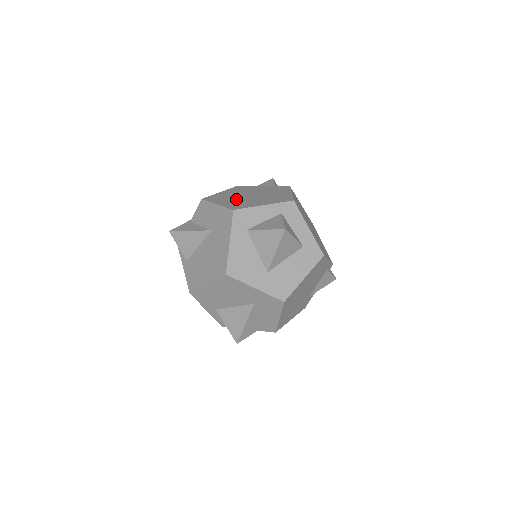
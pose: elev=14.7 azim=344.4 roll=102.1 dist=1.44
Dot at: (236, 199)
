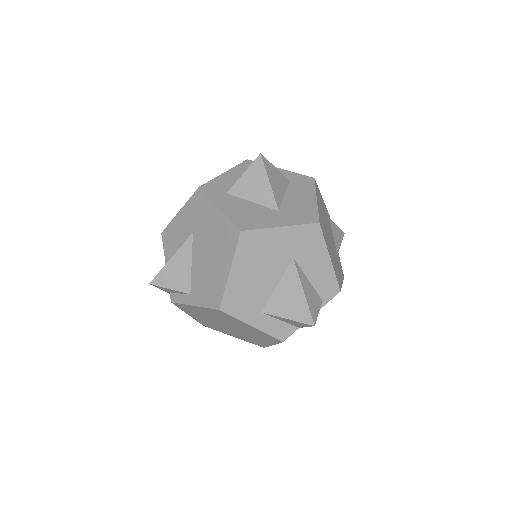
Dot at: occluded
